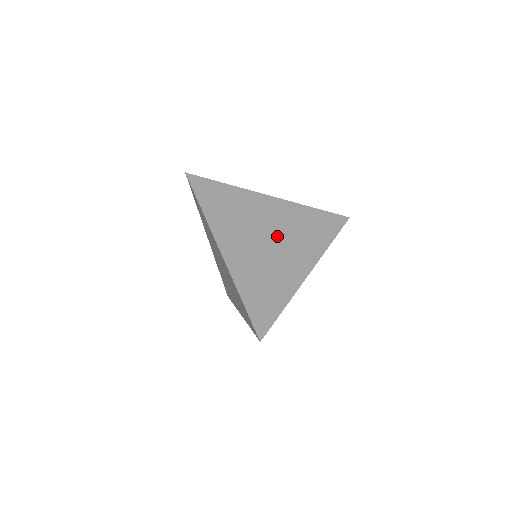
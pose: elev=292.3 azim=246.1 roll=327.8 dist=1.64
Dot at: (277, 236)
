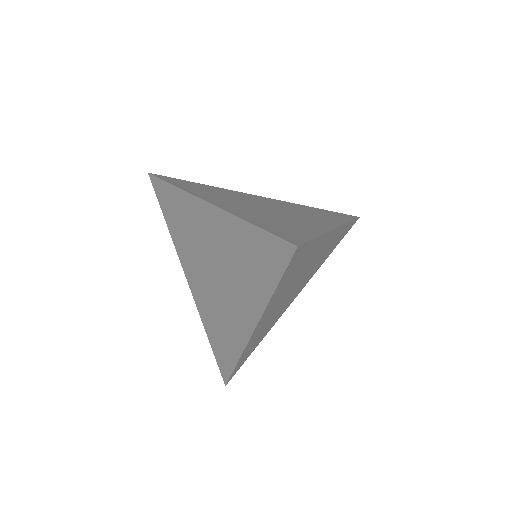
Dot at: (278, 208)
